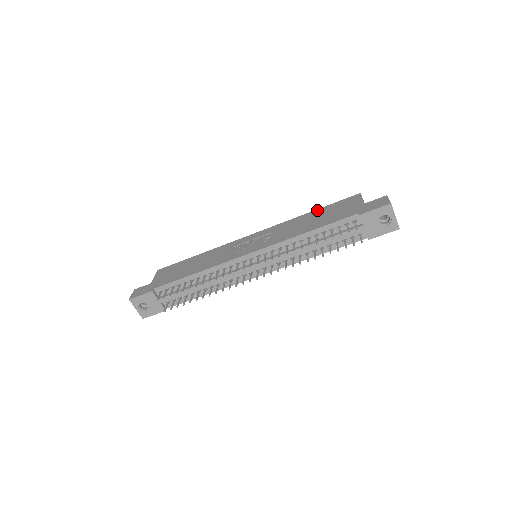
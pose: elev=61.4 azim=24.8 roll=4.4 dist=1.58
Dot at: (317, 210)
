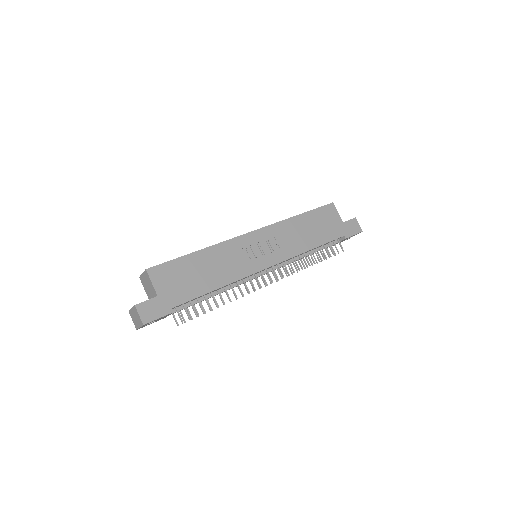
Dot at: (306, 214)
